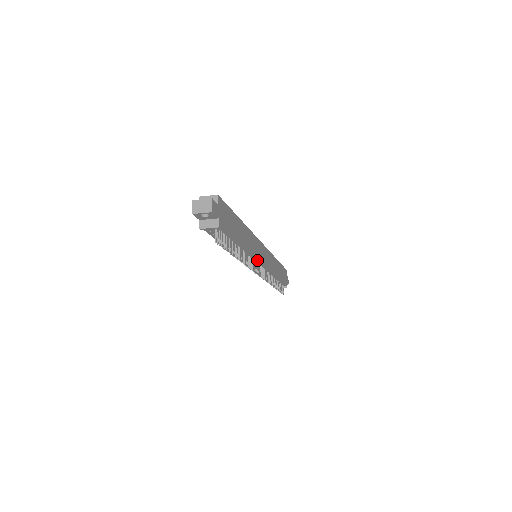
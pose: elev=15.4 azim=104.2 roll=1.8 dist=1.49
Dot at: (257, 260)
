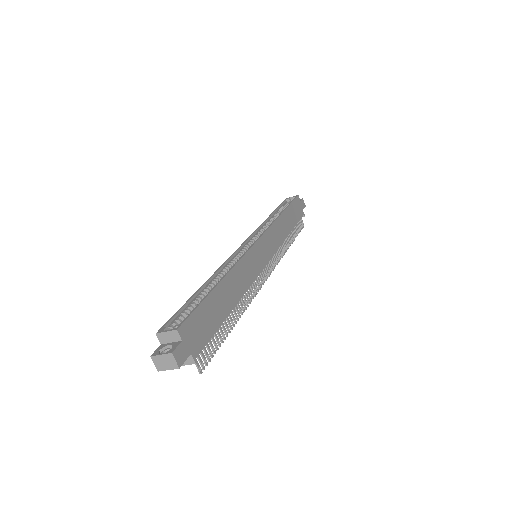
Dot at: (259, 273)
